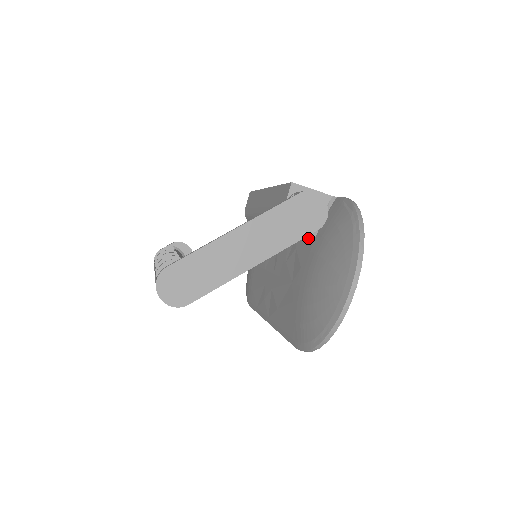
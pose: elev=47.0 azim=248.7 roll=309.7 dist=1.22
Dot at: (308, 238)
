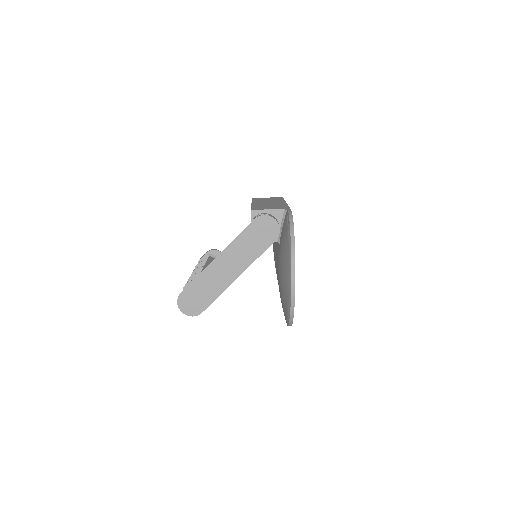
Dot at: occluded
